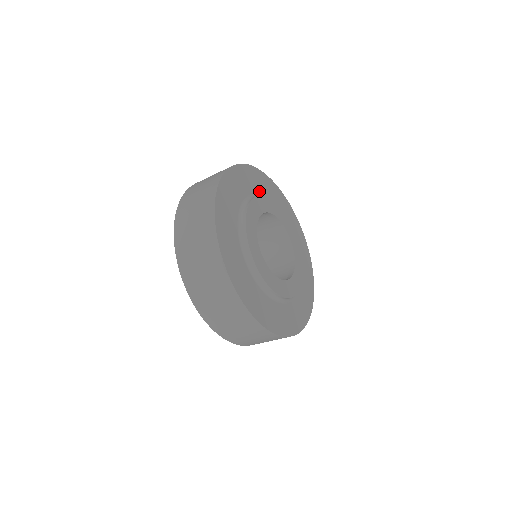
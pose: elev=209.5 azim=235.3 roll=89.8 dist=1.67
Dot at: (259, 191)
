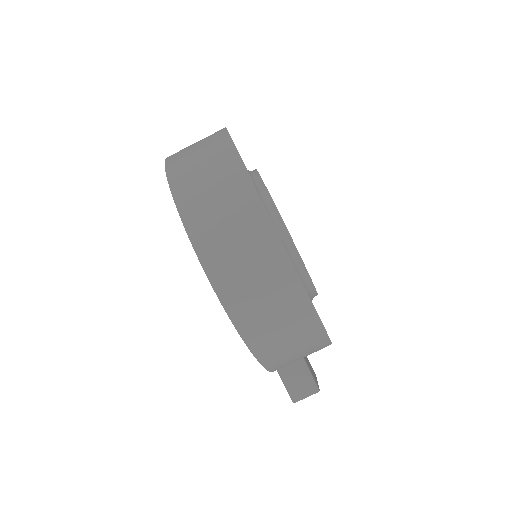
Dot at: occluded
